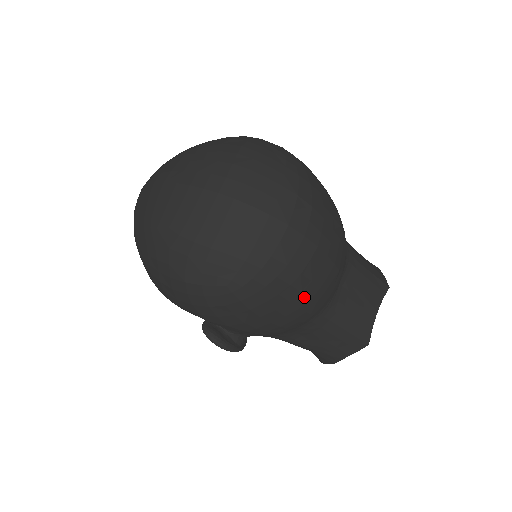
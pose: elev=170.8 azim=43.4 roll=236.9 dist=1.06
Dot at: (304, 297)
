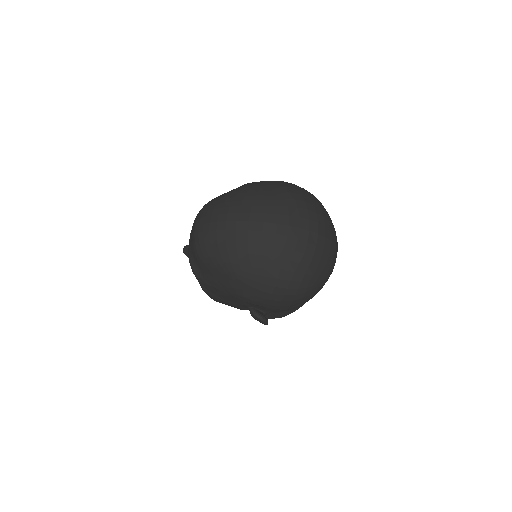
Dot at: occluded
